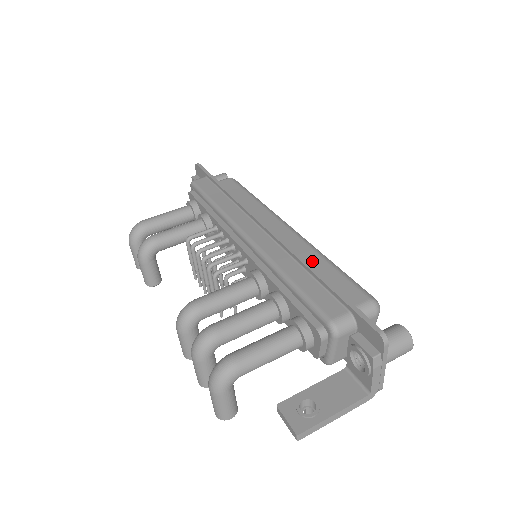
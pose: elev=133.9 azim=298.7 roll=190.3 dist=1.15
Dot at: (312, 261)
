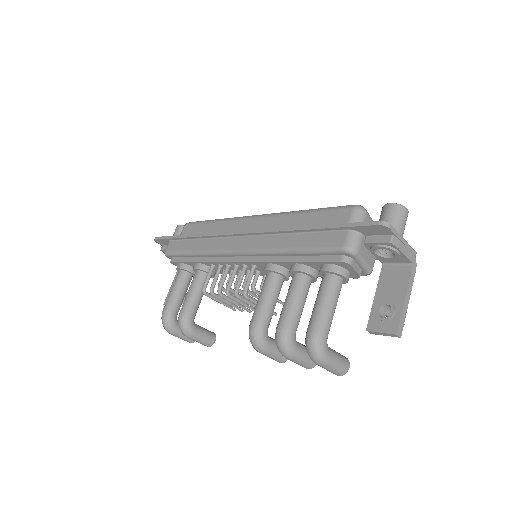
Dot at: (293, 223)
